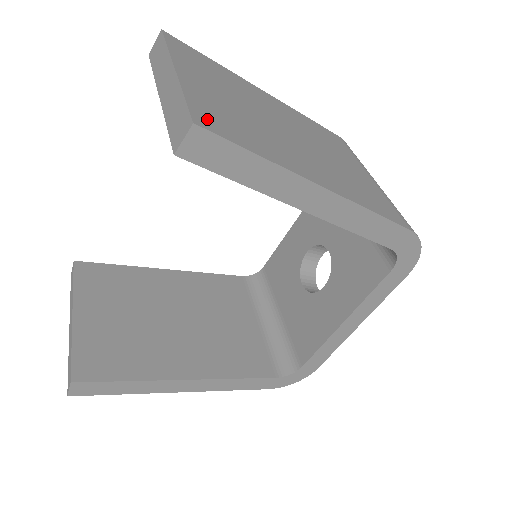
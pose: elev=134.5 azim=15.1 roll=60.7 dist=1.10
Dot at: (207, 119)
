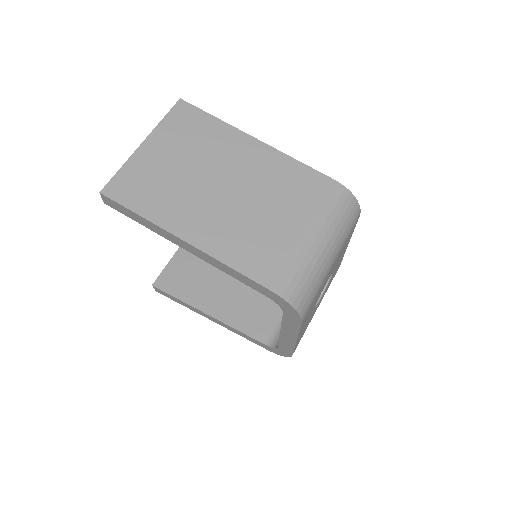
Dot at: (118, 187)
